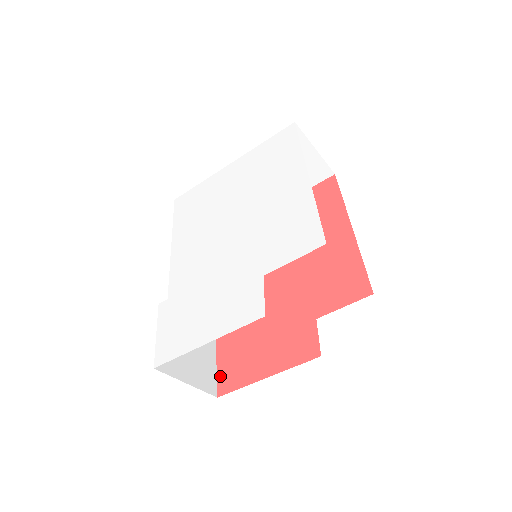
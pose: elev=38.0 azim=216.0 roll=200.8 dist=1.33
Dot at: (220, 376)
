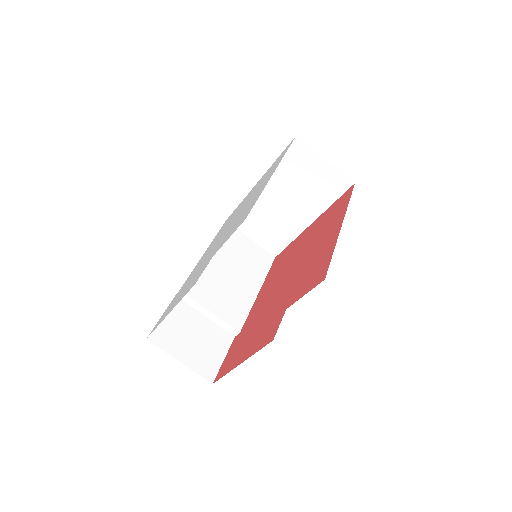
Dot at: (222, 367)
